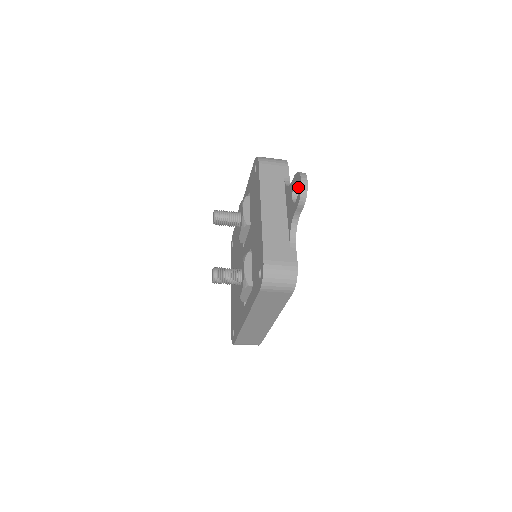
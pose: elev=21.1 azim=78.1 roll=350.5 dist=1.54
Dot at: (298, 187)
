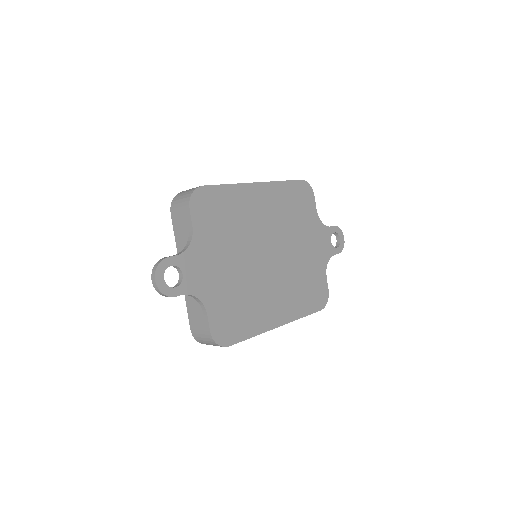
Dot at: occluded
